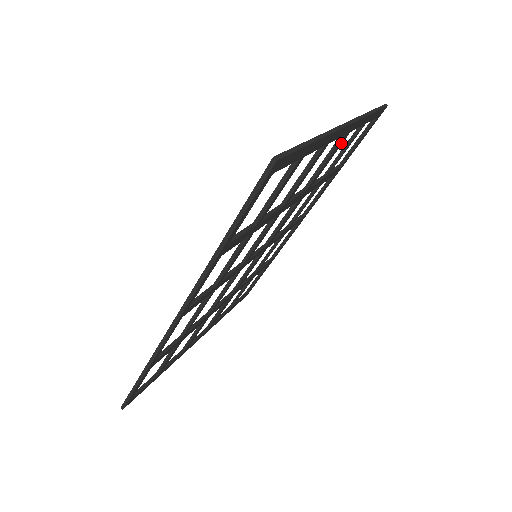
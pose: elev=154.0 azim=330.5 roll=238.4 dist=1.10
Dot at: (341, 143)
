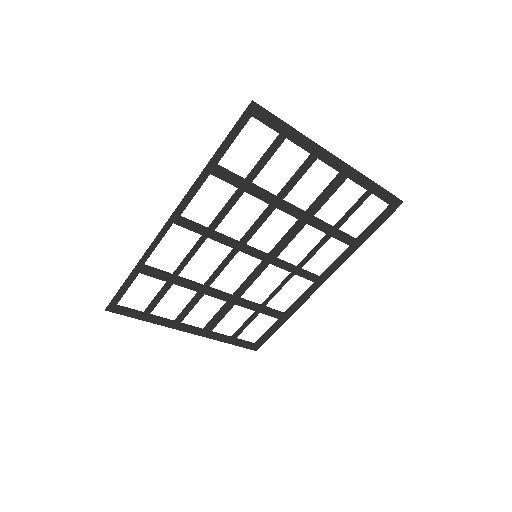
Dot at: (339, 184)
